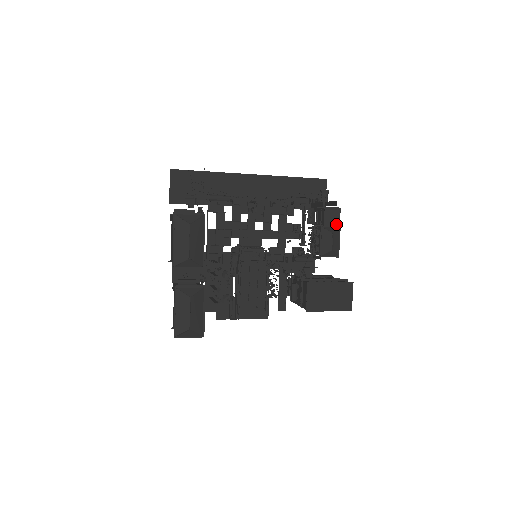
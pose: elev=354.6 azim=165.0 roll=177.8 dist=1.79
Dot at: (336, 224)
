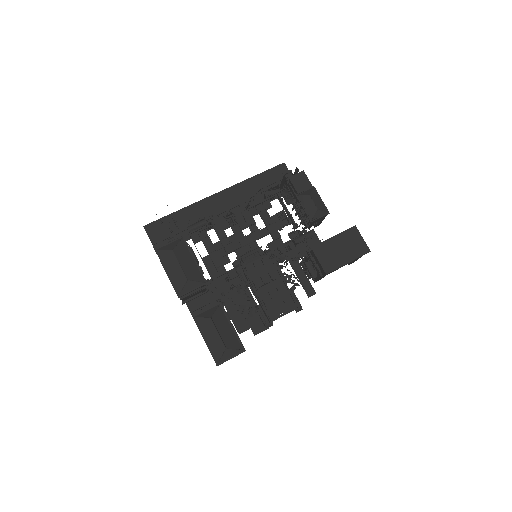
Dot at: (308, 186)
